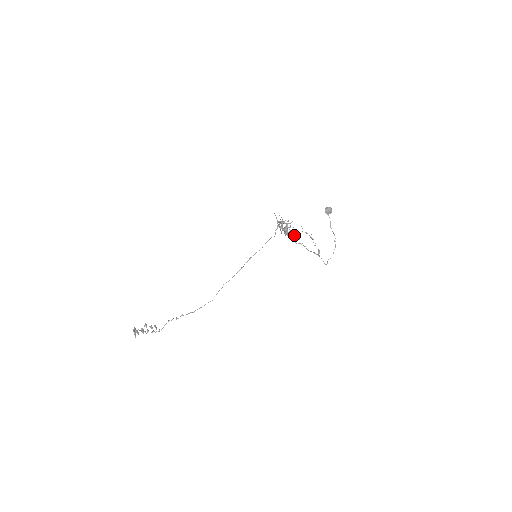
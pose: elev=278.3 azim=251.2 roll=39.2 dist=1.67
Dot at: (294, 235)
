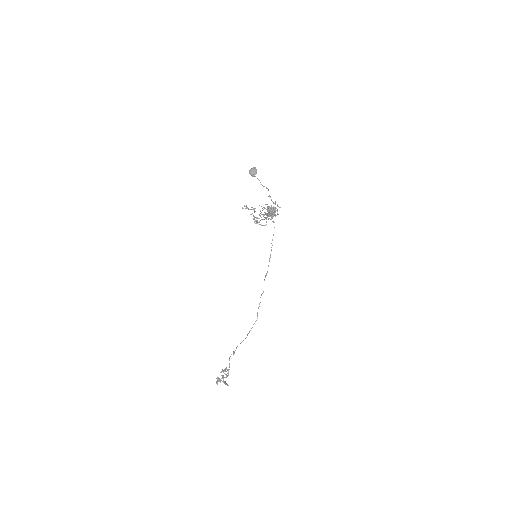
Dot at: occluded
